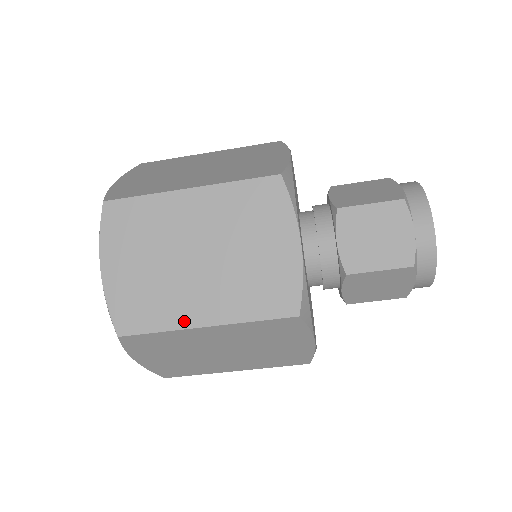
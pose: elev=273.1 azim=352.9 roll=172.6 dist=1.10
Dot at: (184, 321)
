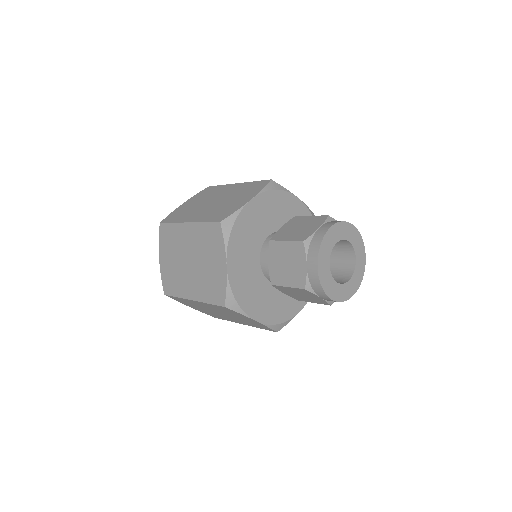
Dot at: (185, 294)
